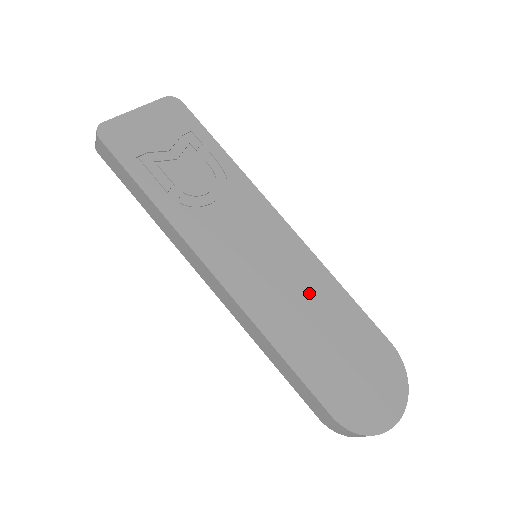
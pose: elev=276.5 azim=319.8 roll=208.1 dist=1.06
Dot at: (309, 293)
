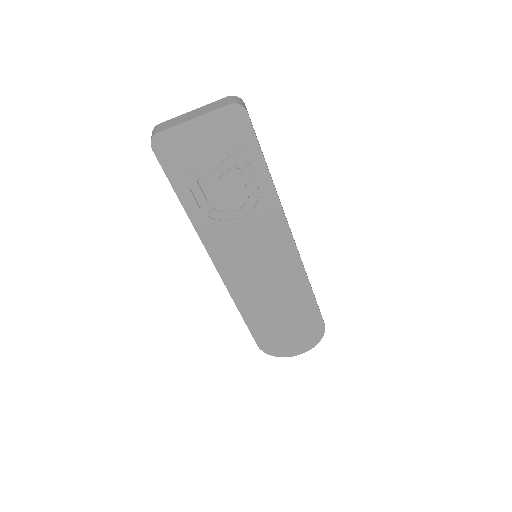
Dot at: (282, 288)
